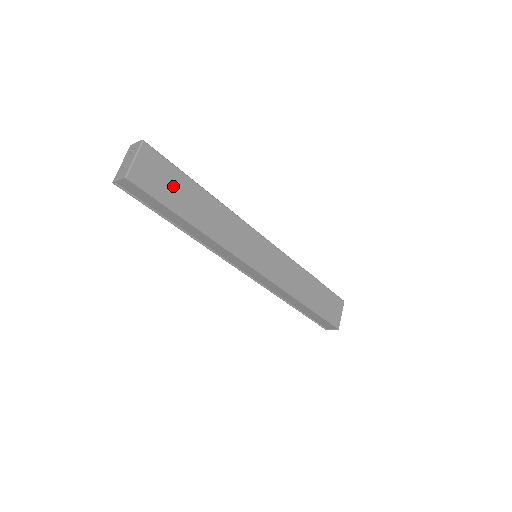
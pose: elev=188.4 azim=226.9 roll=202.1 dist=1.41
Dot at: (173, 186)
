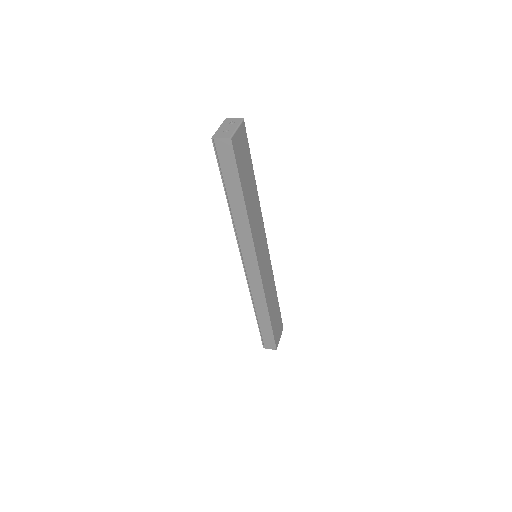
Dot at: (246, 165)
